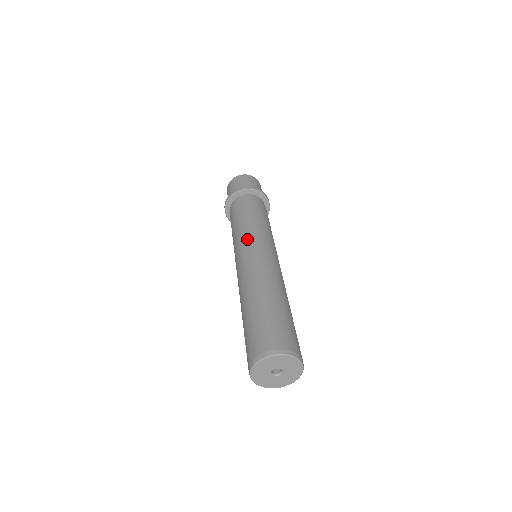
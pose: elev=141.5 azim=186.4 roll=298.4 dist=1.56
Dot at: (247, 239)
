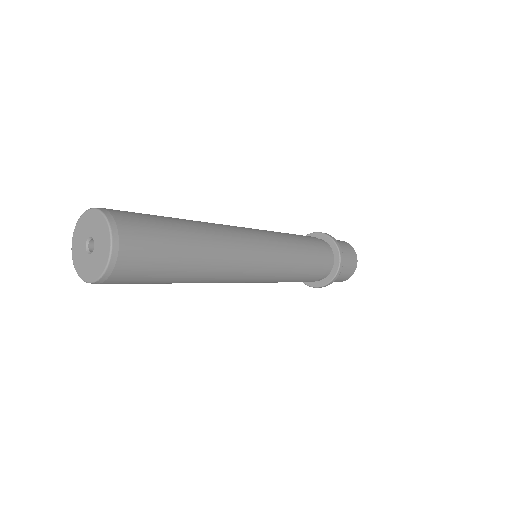
Dot at: occluded
